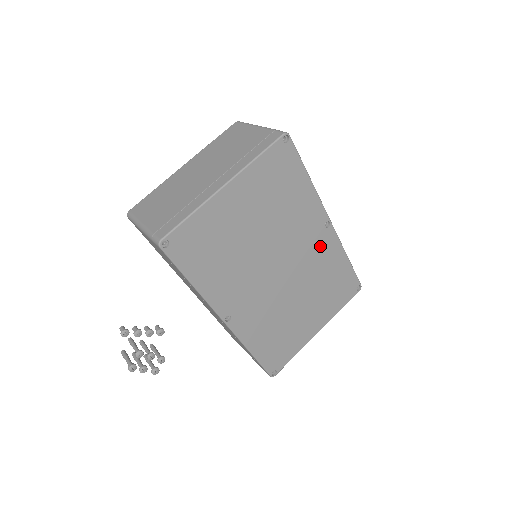
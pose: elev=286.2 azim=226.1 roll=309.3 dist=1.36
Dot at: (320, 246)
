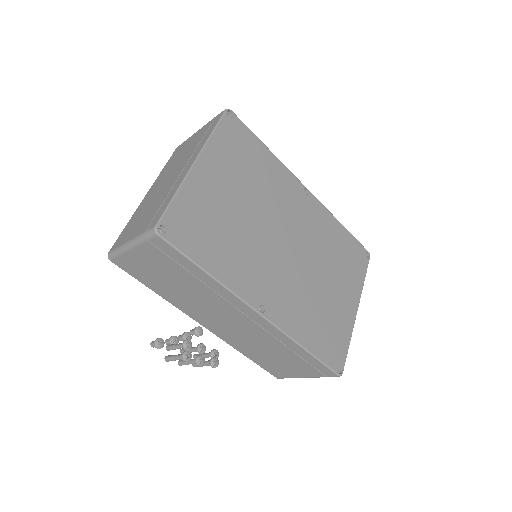
Dot at: (311, 215)
